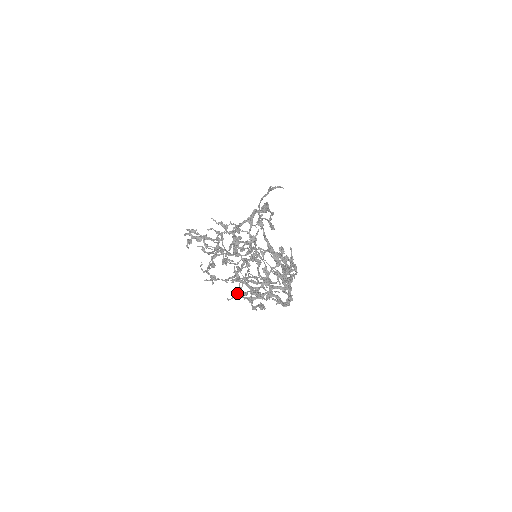
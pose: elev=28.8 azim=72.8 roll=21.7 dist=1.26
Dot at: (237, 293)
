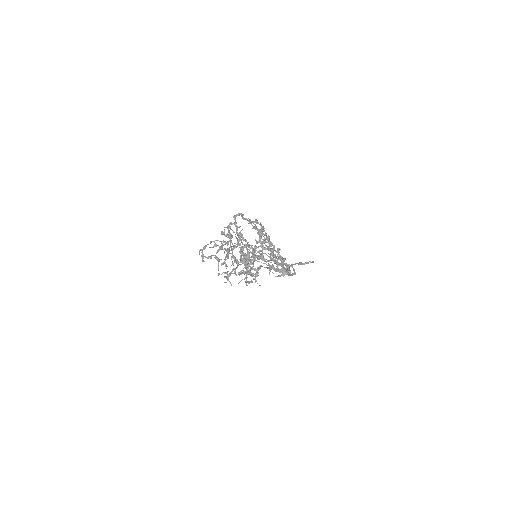
Dot at: (245, 278)
